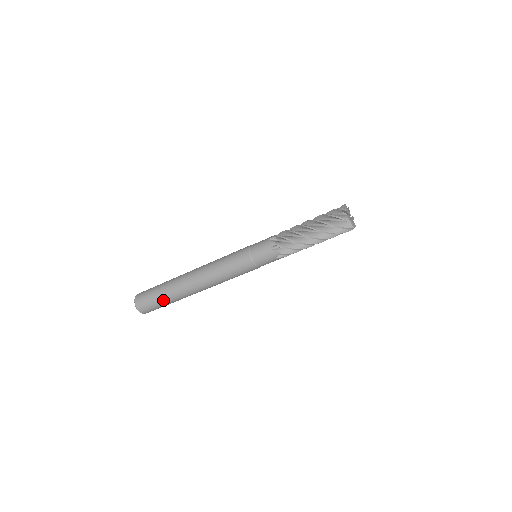
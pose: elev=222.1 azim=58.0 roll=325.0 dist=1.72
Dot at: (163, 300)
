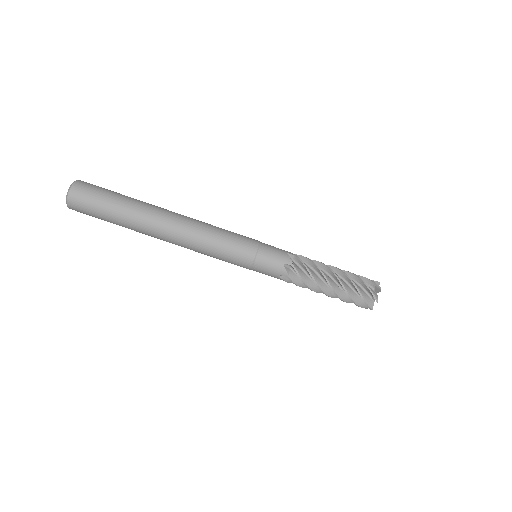
Dot at: (112, 214)
